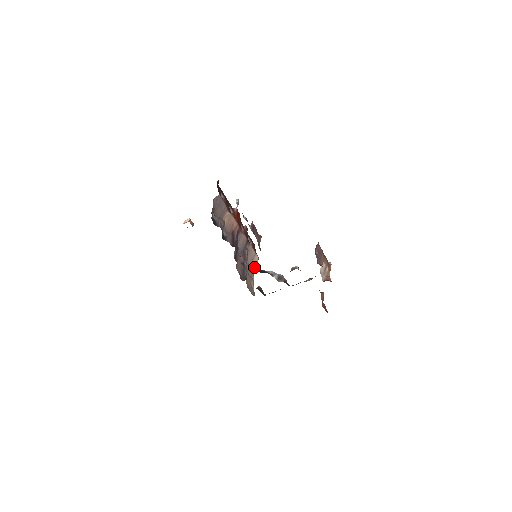
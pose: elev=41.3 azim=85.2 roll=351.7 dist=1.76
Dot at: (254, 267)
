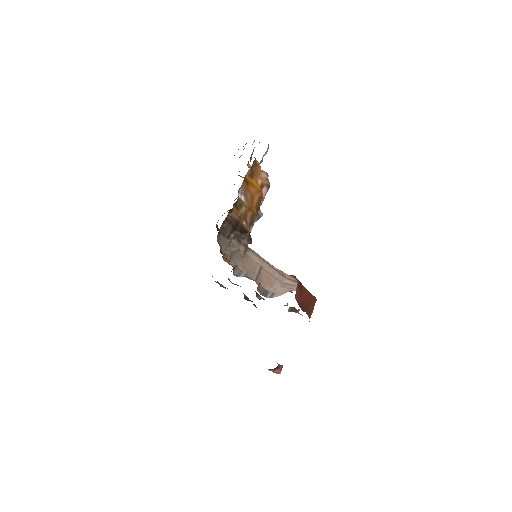
Dot at: occluded
